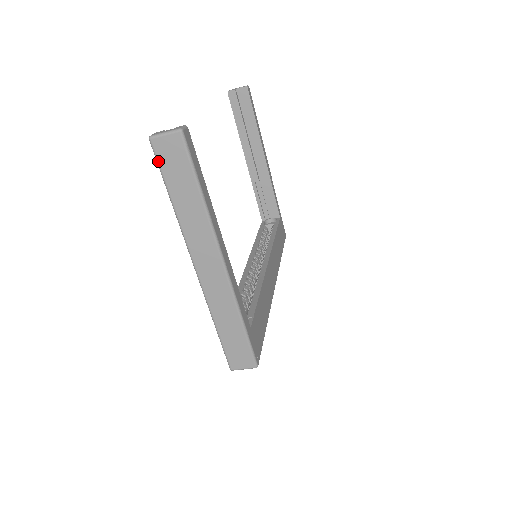
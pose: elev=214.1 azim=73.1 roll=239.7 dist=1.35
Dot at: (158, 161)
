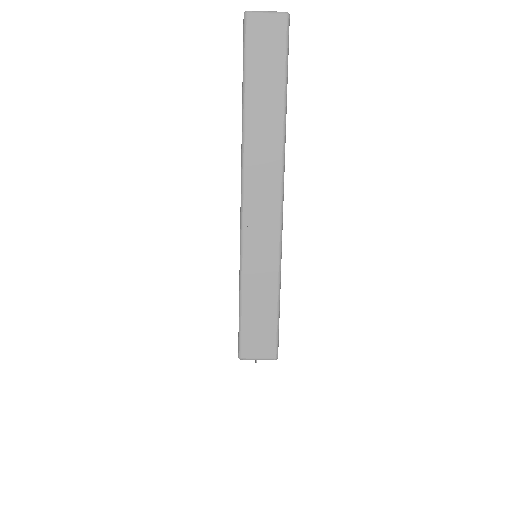
Dot at: (246, 43)
